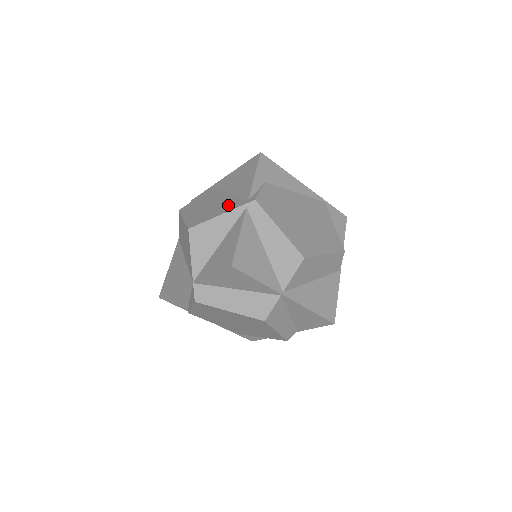
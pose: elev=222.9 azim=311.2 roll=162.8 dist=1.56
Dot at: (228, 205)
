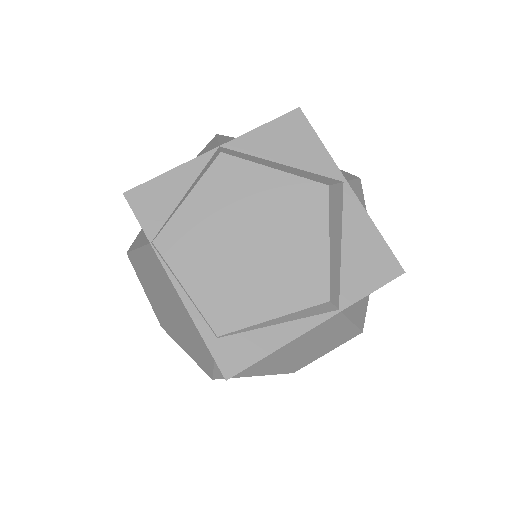
Dot at: occluded
